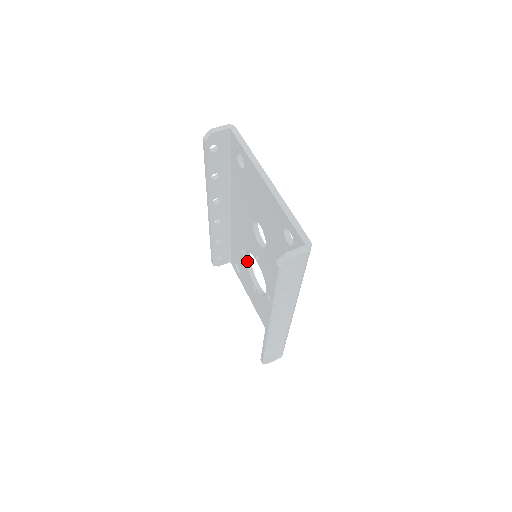
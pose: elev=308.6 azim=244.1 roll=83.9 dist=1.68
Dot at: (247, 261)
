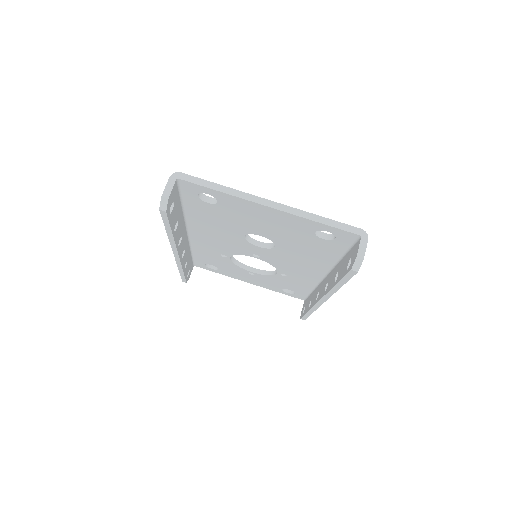
Dot at: (231, 260)
